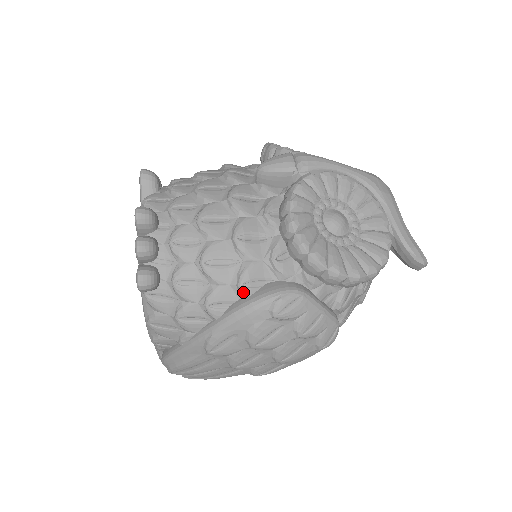
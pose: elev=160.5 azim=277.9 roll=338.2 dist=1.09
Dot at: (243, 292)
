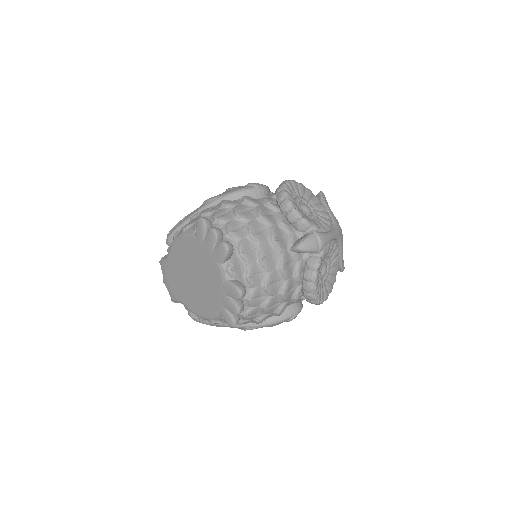
Dot at: (278, 315)
